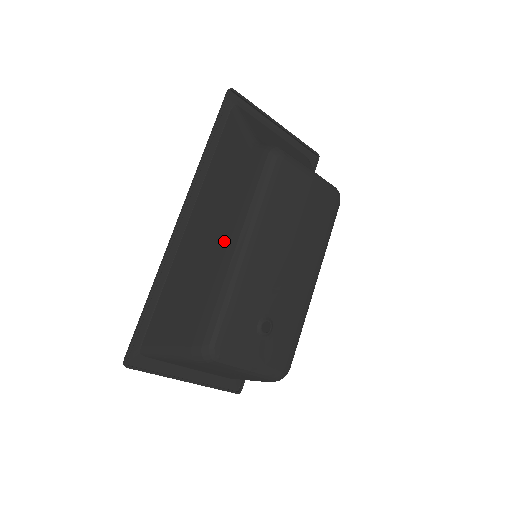
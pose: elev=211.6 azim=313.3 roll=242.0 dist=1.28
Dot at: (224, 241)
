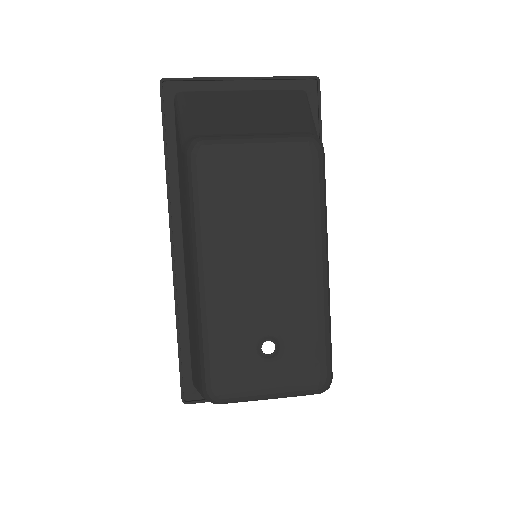
Dot at: (190, 270)
